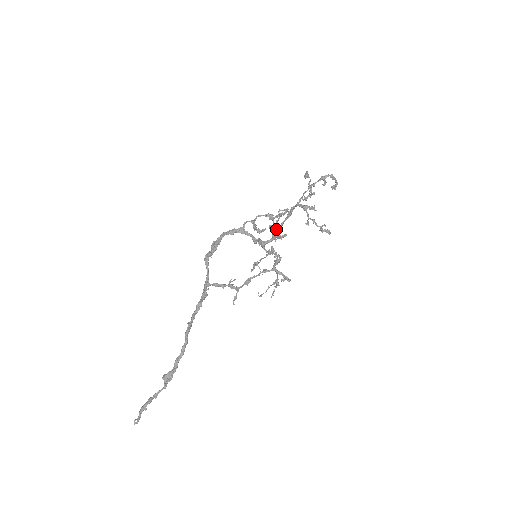
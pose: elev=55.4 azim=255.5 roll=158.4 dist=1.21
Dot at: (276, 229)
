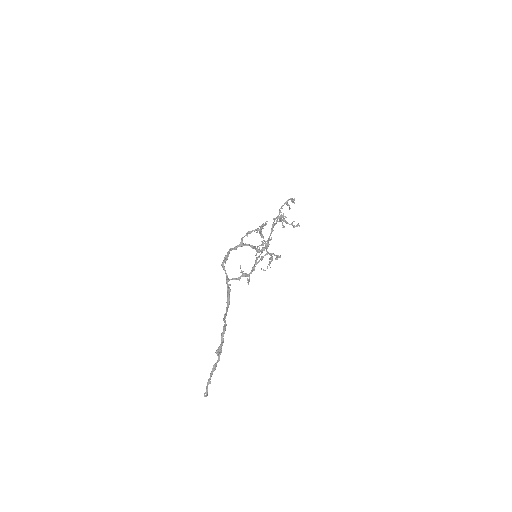
Dot at: occluded
